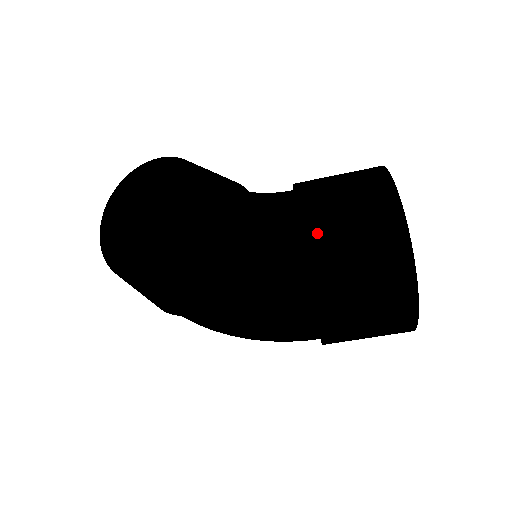
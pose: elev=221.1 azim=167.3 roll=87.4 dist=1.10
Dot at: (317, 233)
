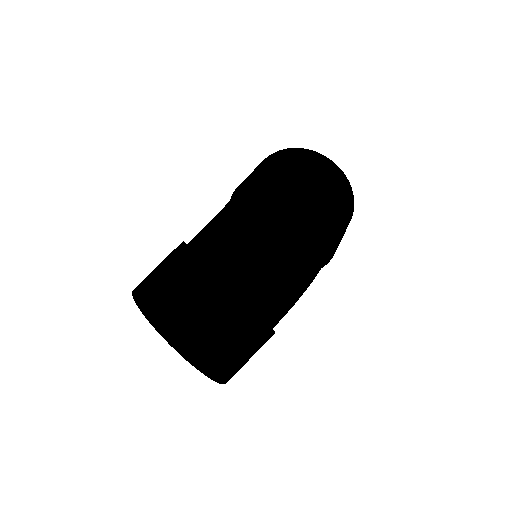
Dot at: (261, 170)
